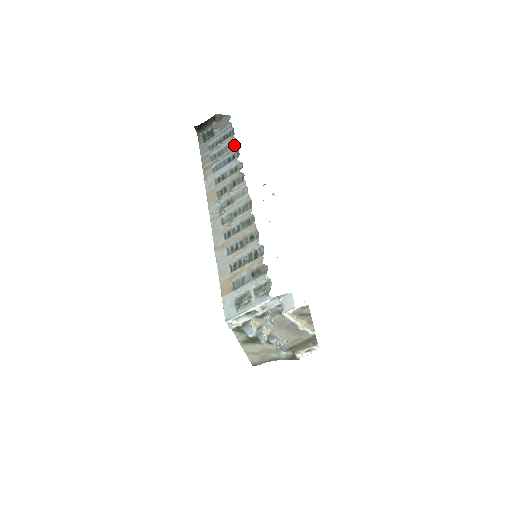
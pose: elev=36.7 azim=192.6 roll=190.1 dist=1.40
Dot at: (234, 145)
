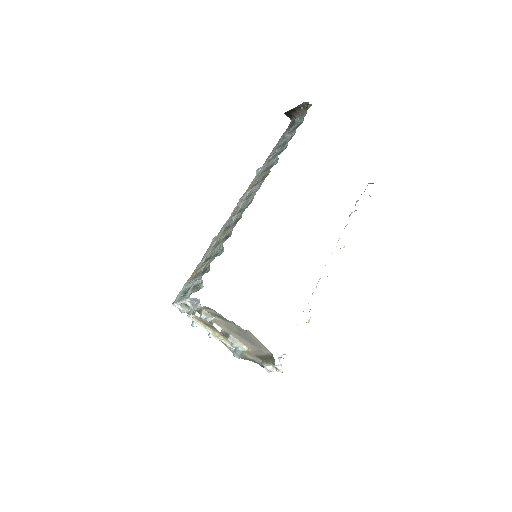
Dot at: (291, 138)
